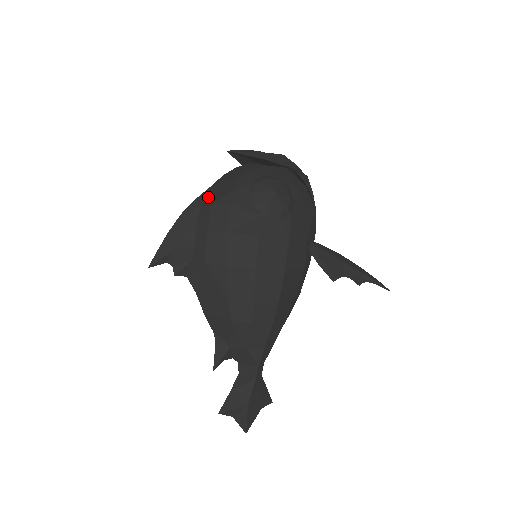
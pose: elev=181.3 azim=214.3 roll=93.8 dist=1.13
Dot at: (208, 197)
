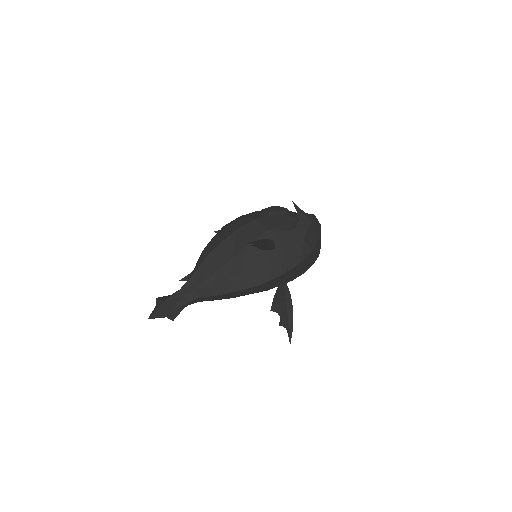
Dot at: occluded
